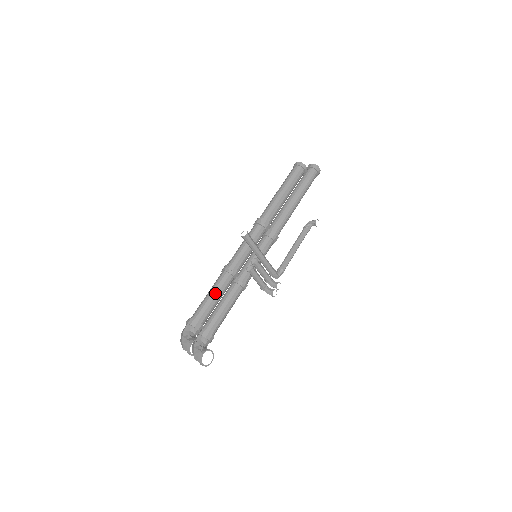
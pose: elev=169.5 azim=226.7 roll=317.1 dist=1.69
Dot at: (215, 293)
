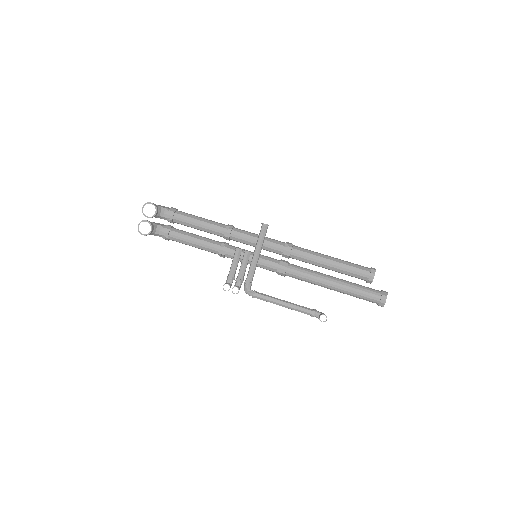
Dot at: (204, 220)
